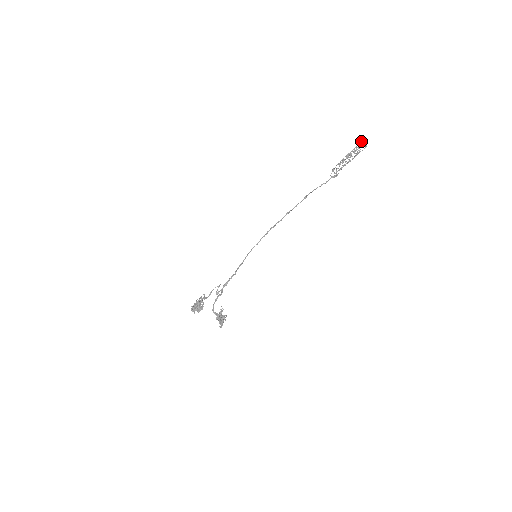
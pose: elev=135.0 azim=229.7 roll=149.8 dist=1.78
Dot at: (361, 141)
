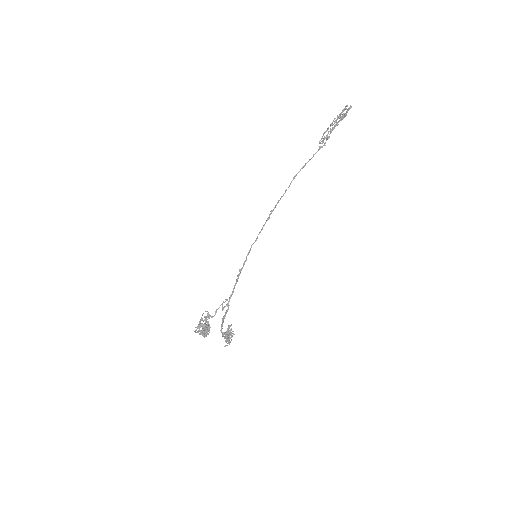
Dot at: (345, 106)
